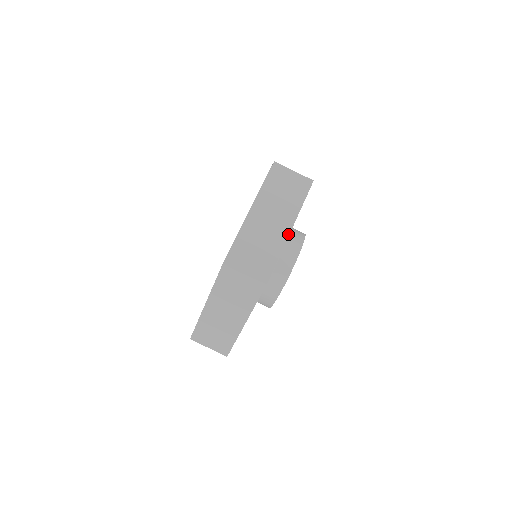
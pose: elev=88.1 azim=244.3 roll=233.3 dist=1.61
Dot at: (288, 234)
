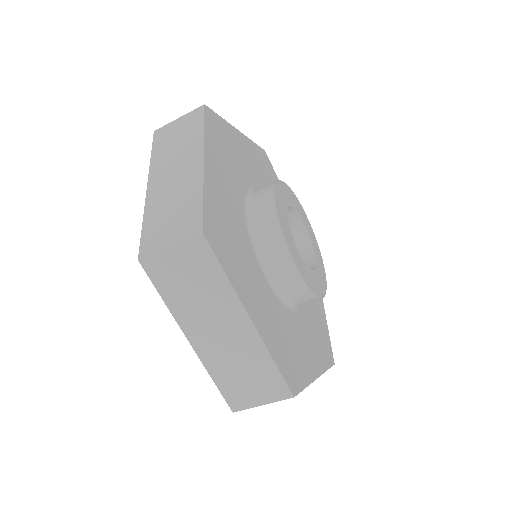
Dot at: (255, 331)
